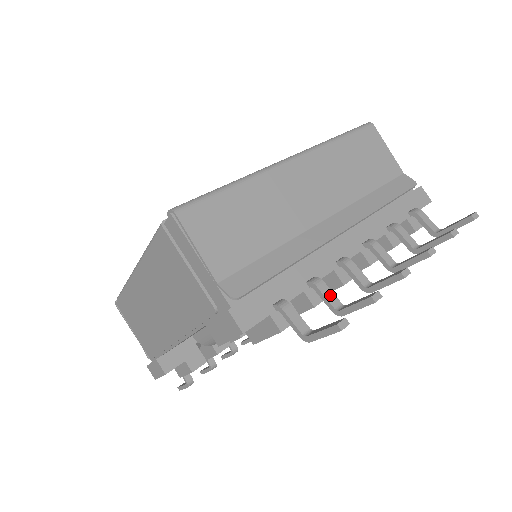
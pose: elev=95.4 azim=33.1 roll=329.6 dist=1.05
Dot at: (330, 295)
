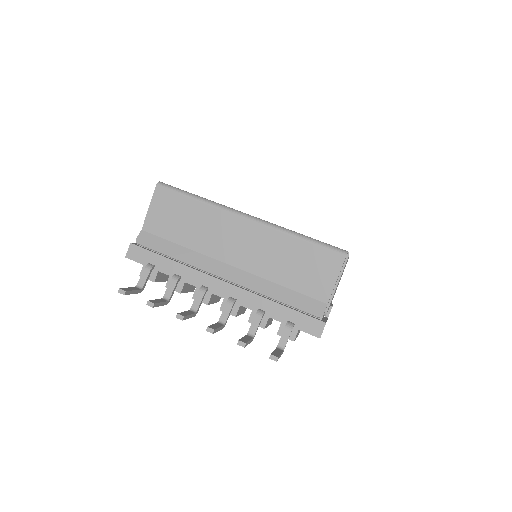
Dot at: (170, 290)
